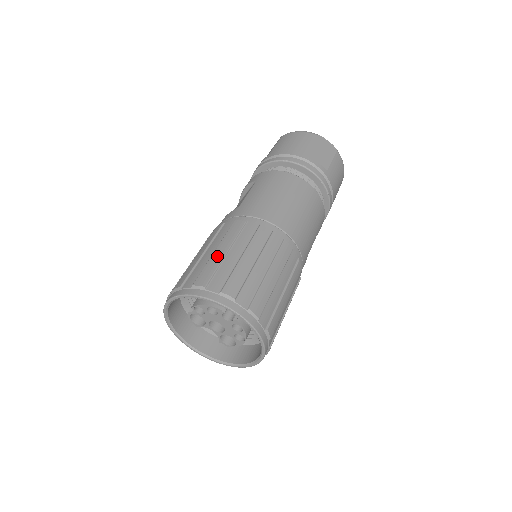
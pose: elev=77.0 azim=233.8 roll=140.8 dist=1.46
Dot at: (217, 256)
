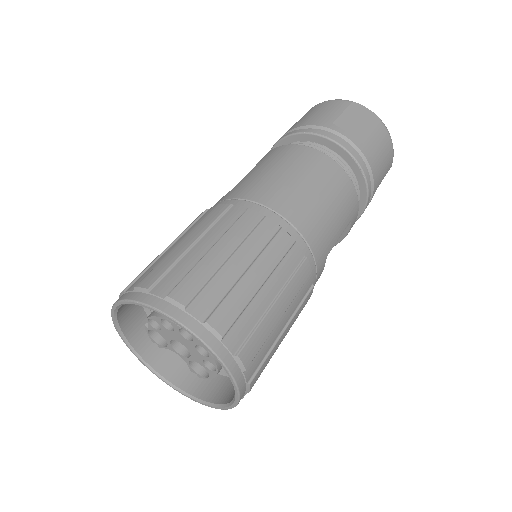
Dot at: (179, 248)
